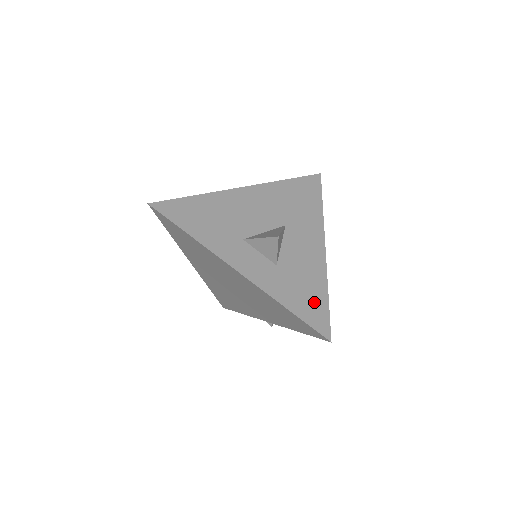
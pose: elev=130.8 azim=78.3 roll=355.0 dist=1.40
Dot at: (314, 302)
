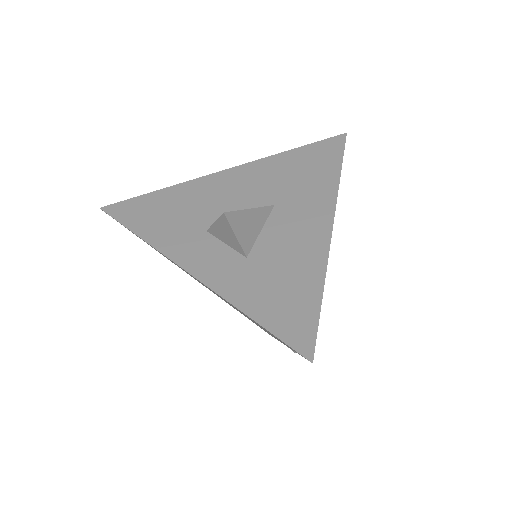
Dot at: (295, 303)
